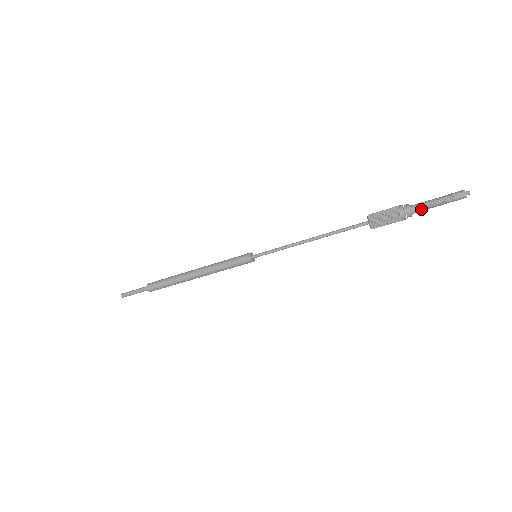
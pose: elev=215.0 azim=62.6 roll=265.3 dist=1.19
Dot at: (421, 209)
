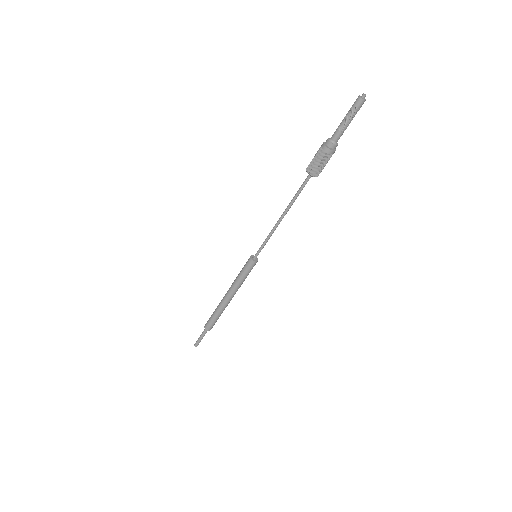
Dot at: (336, 133)
